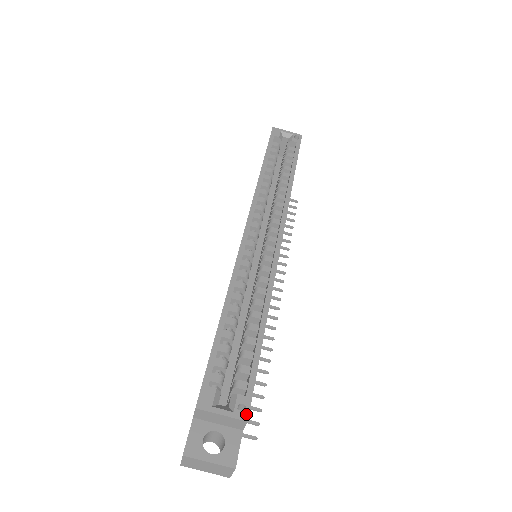
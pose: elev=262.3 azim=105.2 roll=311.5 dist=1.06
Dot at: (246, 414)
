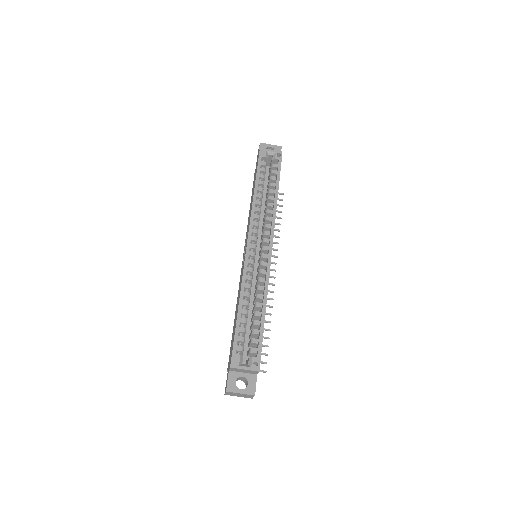
Dot at: (258, 368)
